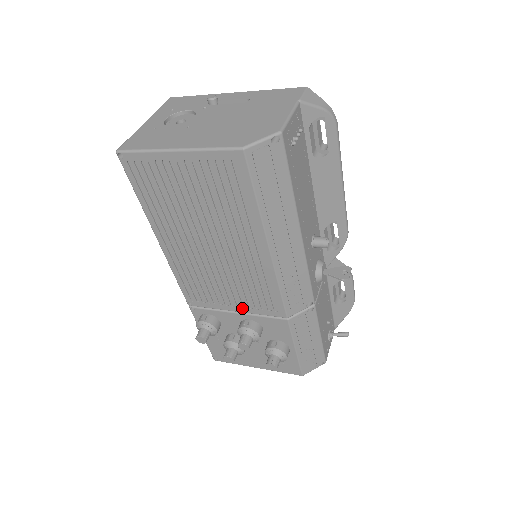
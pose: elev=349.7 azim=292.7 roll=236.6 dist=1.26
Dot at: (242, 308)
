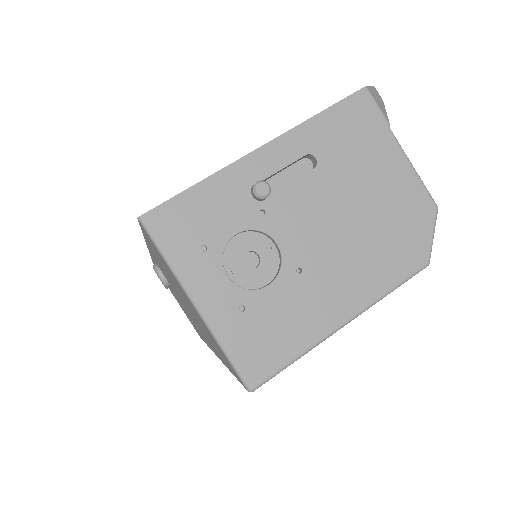
Dot at: occluded
